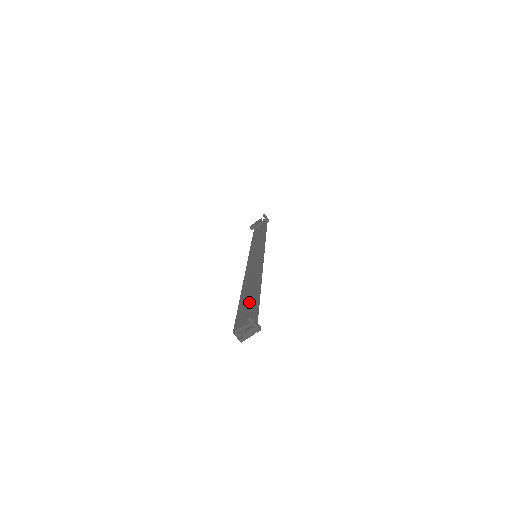
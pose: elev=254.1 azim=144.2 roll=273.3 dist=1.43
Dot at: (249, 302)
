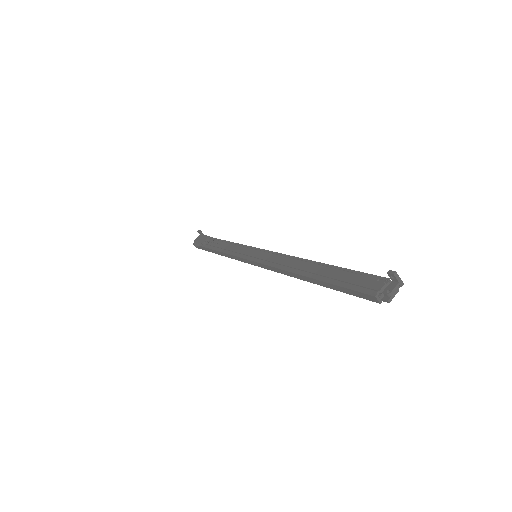
Dot at: (347, 273)
